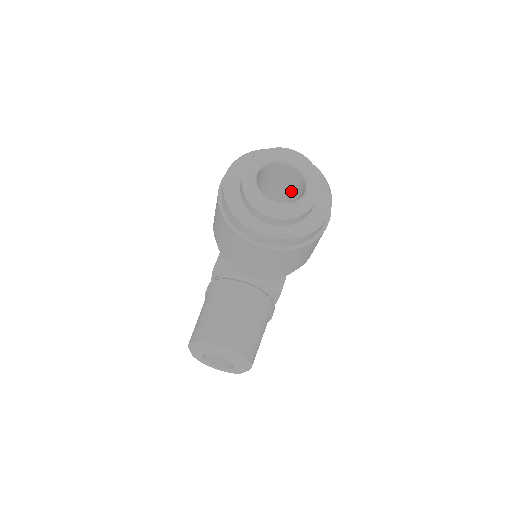
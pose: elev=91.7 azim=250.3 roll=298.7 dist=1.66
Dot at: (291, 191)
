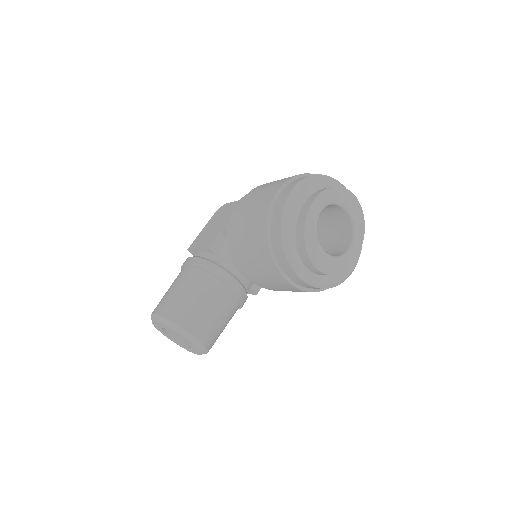
Dot at: (327, 226)
